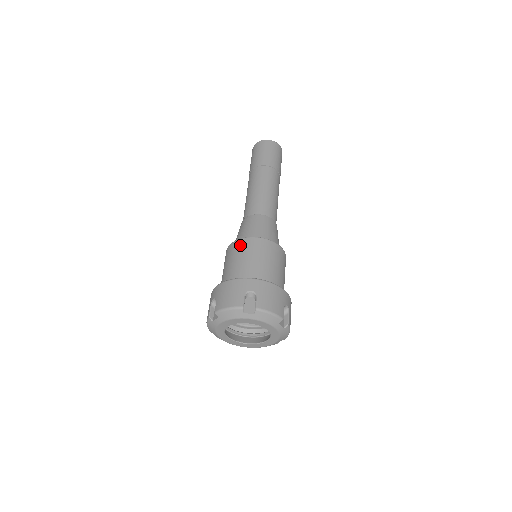
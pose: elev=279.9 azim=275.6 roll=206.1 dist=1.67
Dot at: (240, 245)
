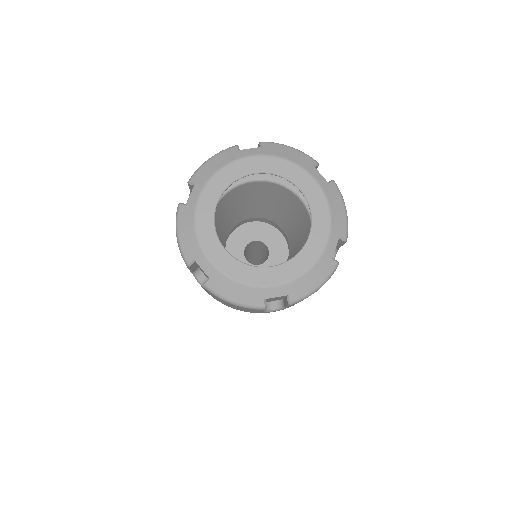
Dot at: occluded
